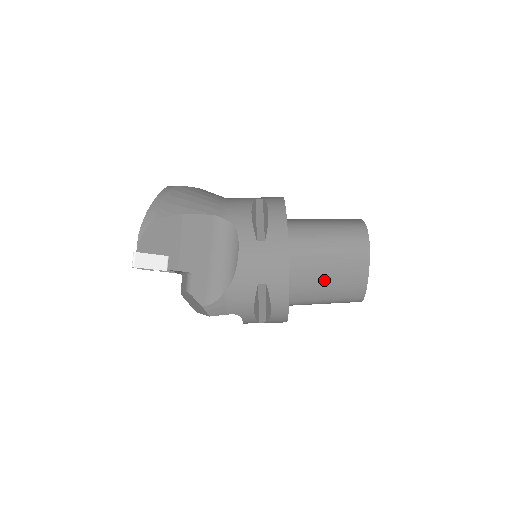
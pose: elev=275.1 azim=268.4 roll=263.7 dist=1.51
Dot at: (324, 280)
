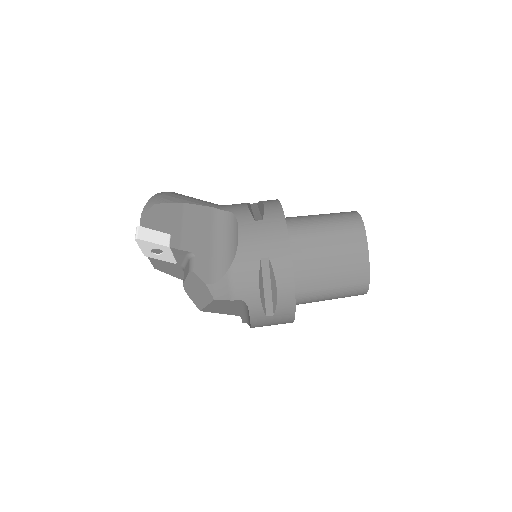
Dot at: (326, 261)
